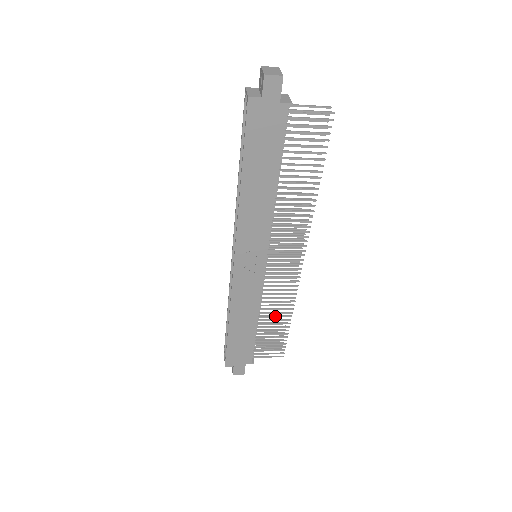
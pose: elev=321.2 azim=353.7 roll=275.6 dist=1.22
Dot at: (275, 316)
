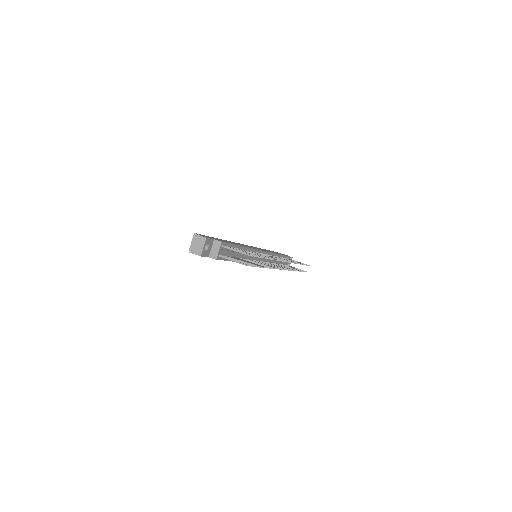
Dot at: occluded
